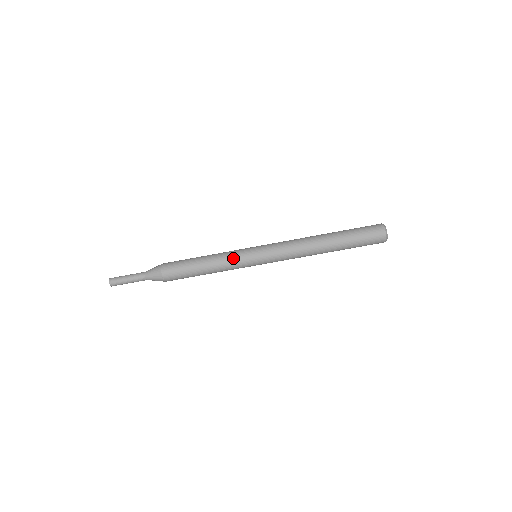
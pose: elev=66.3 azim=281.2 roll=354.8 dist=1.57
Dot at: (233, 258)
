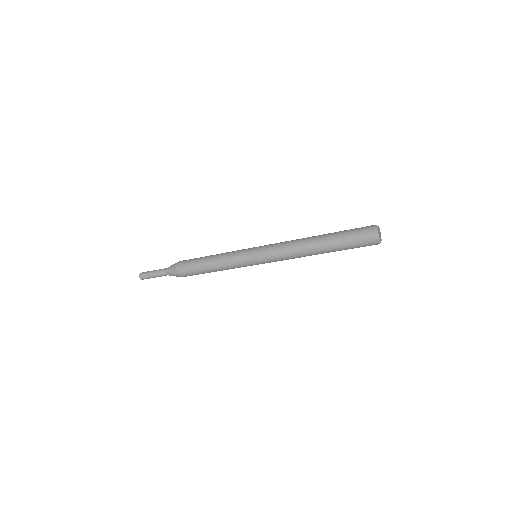
Dot at: (233, 257)
